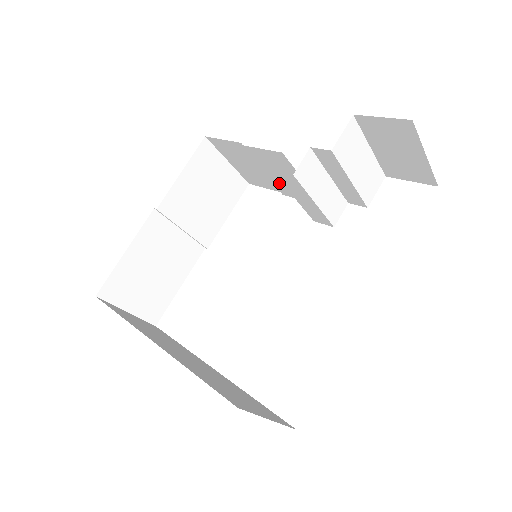
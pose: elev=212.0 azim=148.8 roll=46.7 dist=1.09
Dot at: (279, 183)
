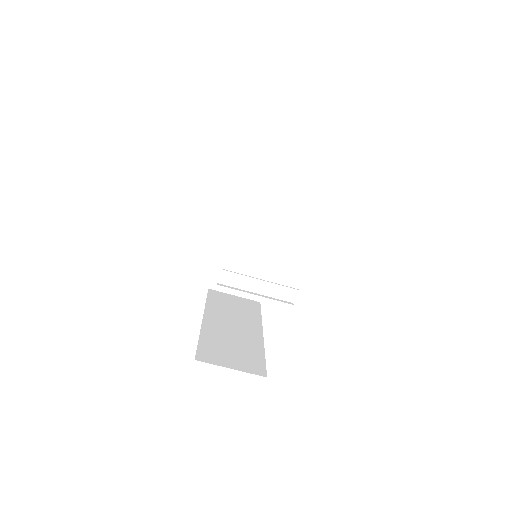
Dot at: occluded
